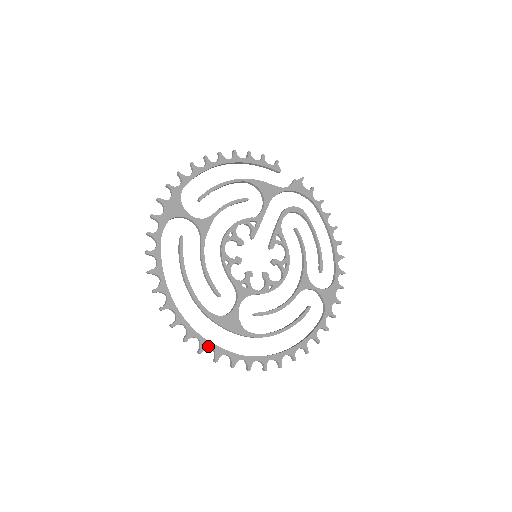
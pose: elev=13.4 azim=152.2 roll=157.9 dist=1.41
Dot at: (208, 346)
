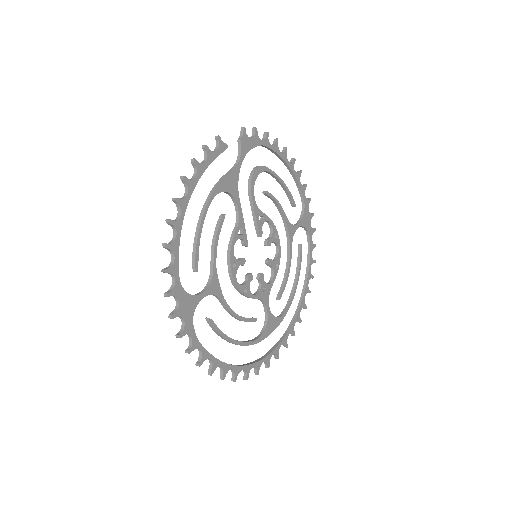
Dot at: (270, 357)
